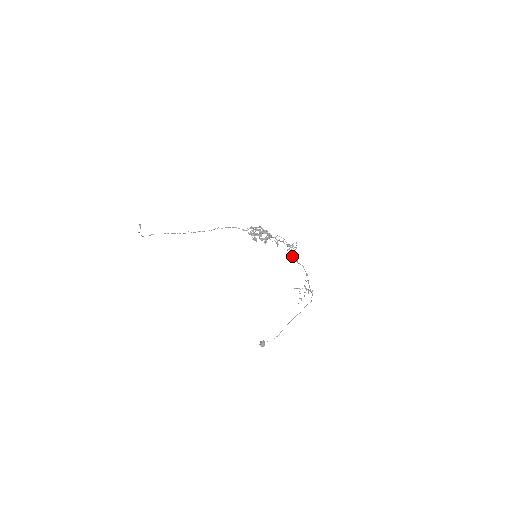
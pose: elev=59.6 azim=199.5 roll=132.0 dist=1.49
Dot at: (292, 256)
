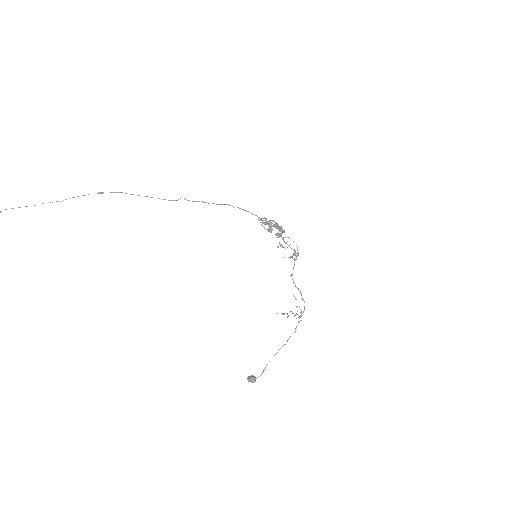
Dot at: (294, 264)
